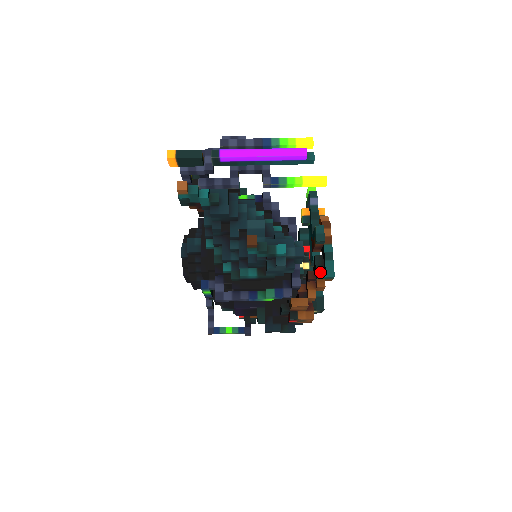
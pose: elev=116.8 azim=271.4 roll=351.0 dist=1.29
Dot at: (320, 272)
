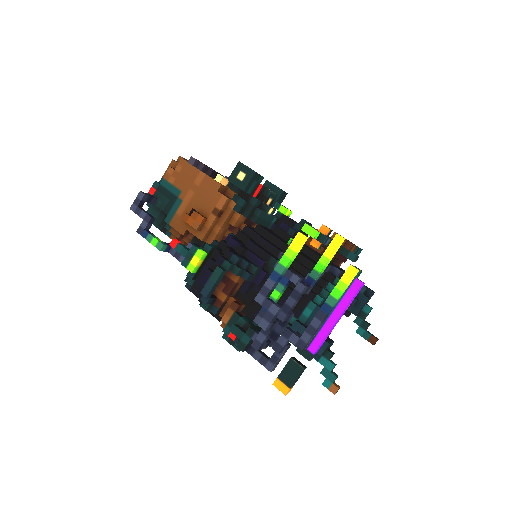
Dot at: occluded
